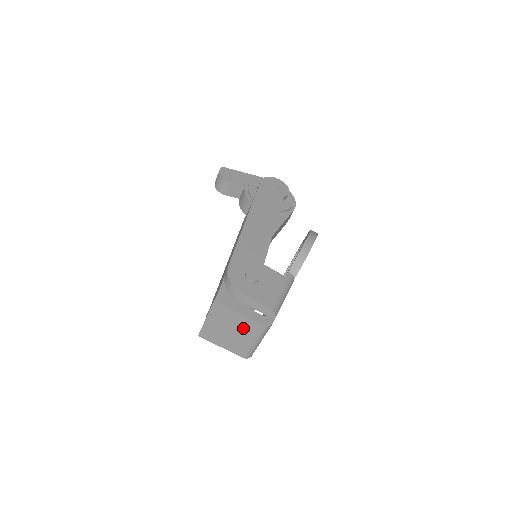
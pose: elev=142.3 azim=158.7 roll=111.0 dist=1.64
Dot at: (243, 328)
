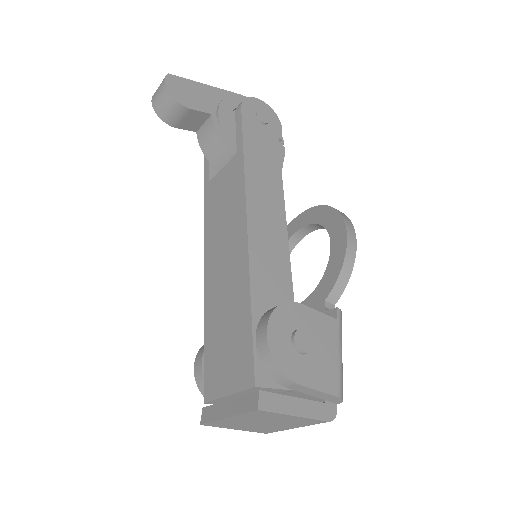
Dot at: (289, 422)
